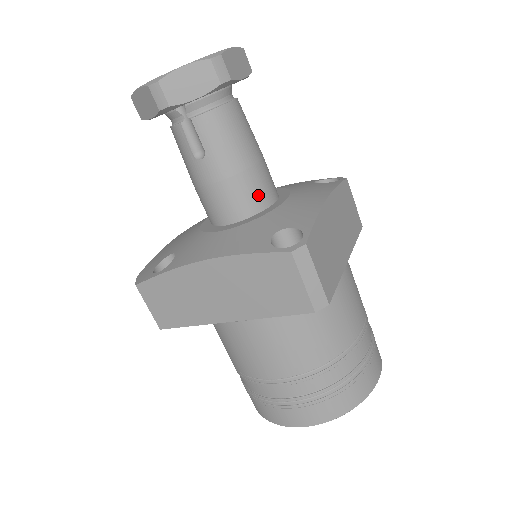
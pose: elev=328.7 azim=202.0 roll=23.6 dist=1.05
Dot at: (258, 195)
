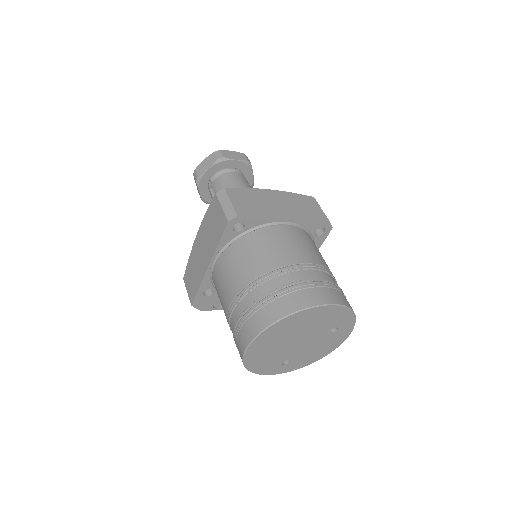
Dot at: occluded
